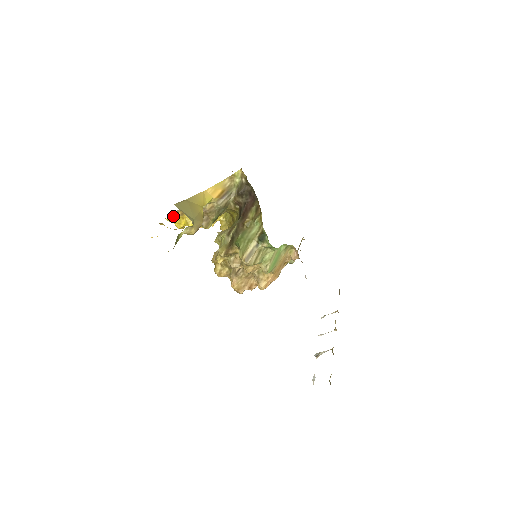
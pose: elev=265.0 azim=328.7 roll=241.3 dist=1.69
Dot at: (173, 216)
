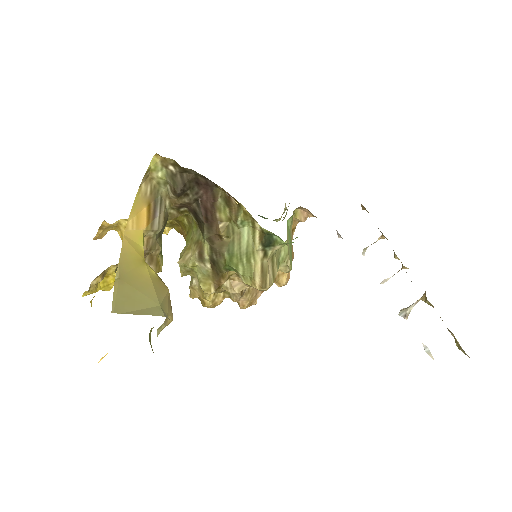
Dot at: (91, 287)
